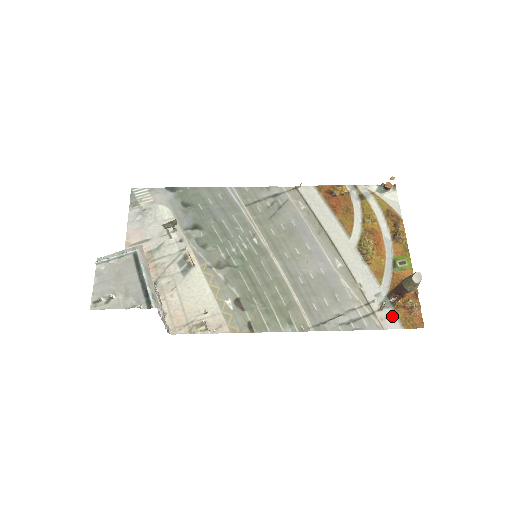
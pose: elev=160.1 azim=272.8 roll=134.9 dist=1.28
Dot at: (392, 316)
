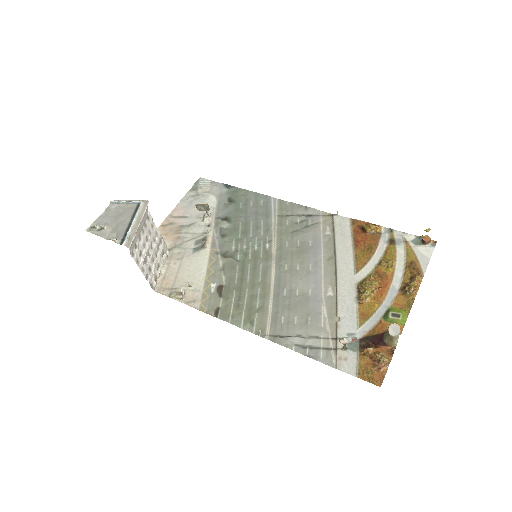
Dot at: (353, 360)
